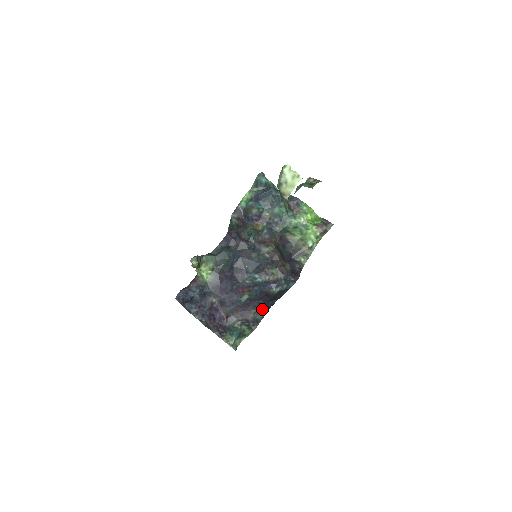
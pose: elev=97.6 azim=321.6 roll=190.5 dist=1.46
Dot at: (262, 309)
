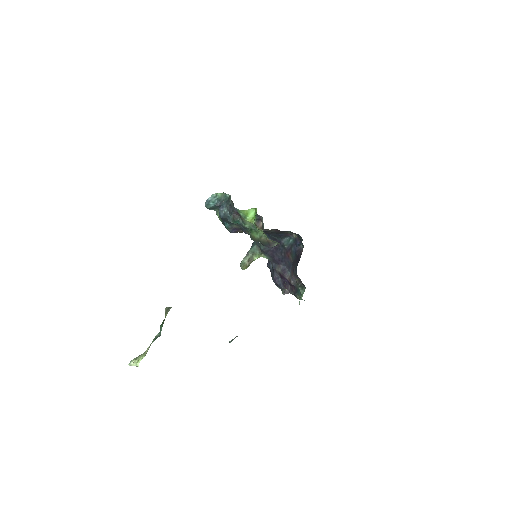
Dot at: occluded
